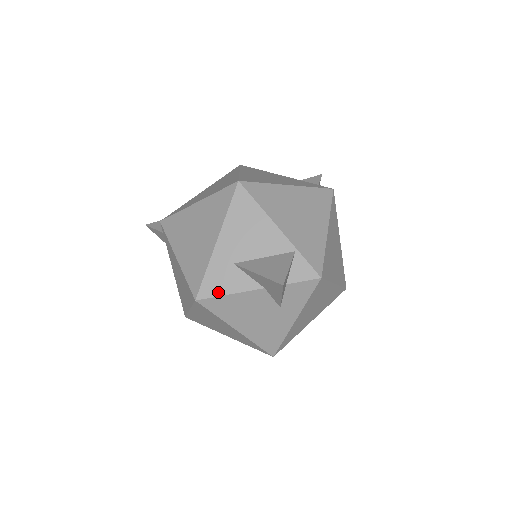
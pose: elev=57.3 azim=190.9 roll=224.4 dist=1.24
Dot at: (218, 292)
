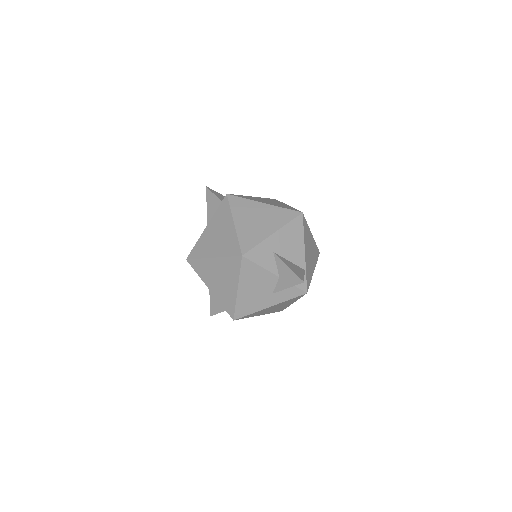
Dot at: (256, 261)
